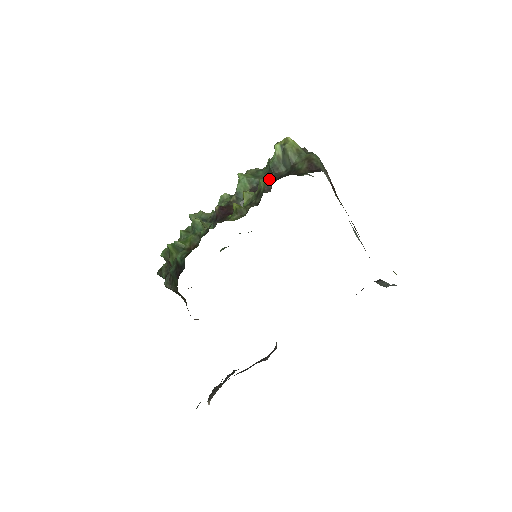
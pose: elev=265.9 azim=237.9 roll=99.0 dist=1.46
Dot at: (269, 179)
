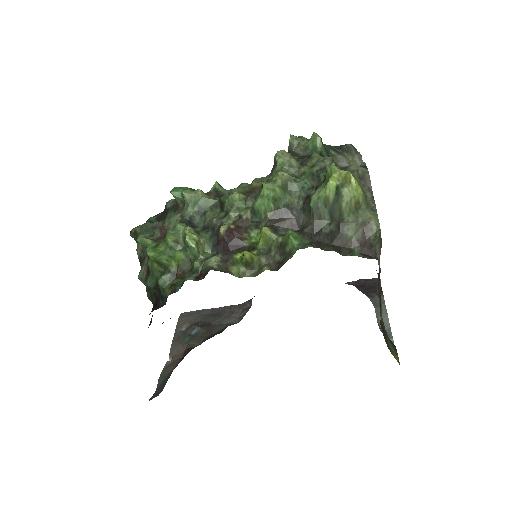
Dot at: (303, 211)
